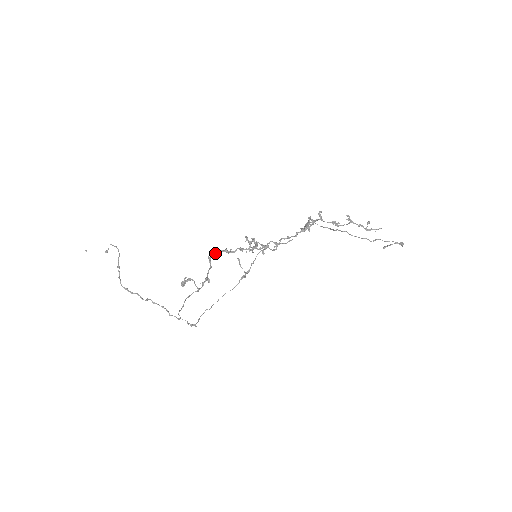
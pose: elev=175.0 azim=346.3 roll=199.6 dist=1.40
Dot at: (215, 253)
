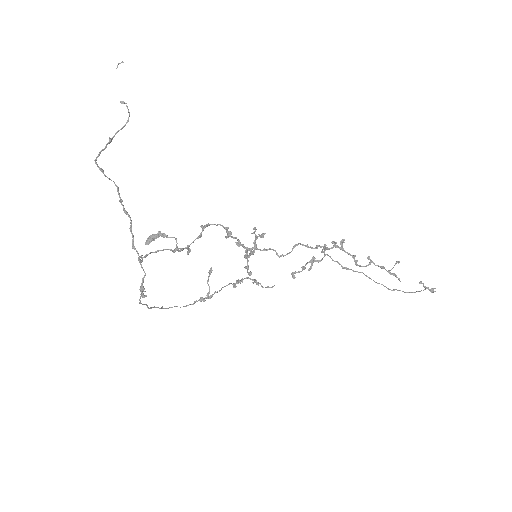
Dot at: (214, 224)
